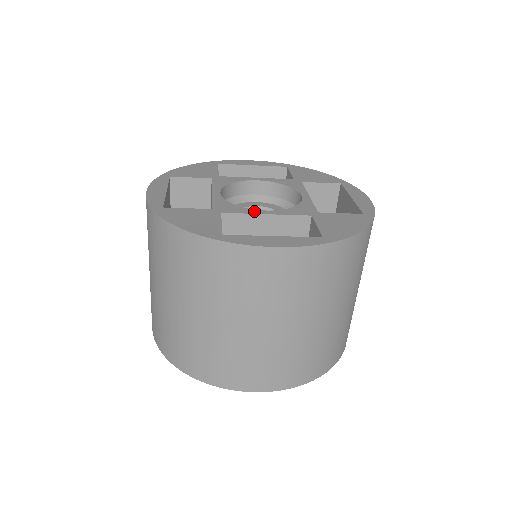
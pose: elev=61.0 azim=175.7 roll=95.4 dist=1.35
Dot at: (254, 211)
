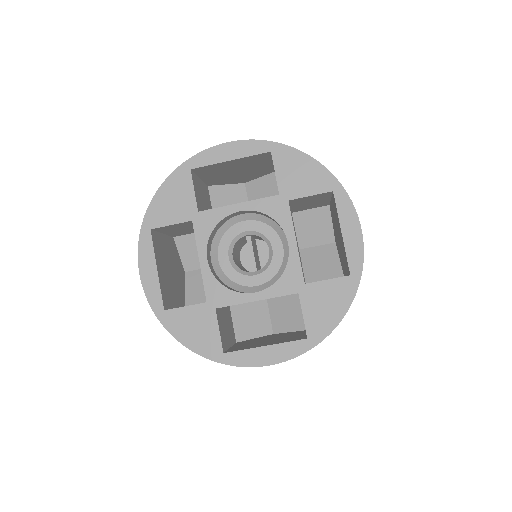
Dot at: (244, 298)
